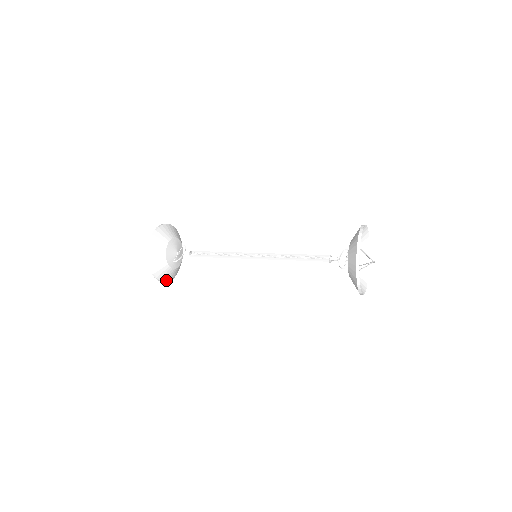
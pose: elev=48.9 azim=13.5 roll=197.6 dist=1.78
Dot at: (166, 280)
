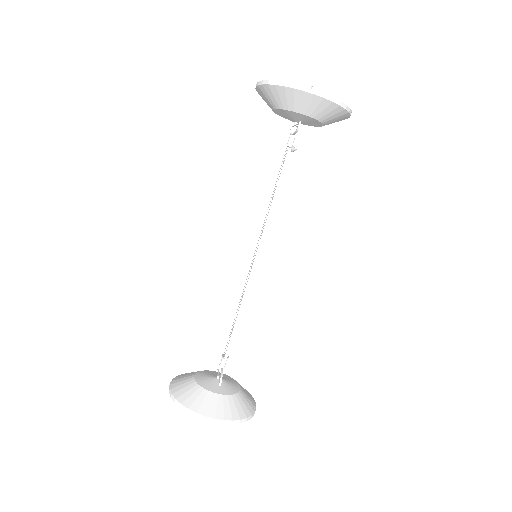
Dot at: (244, 415)
